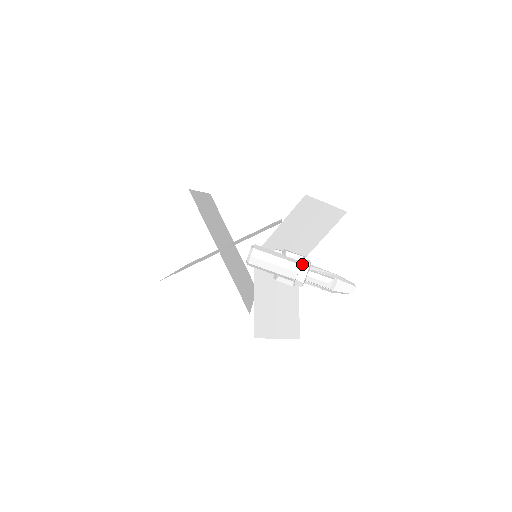
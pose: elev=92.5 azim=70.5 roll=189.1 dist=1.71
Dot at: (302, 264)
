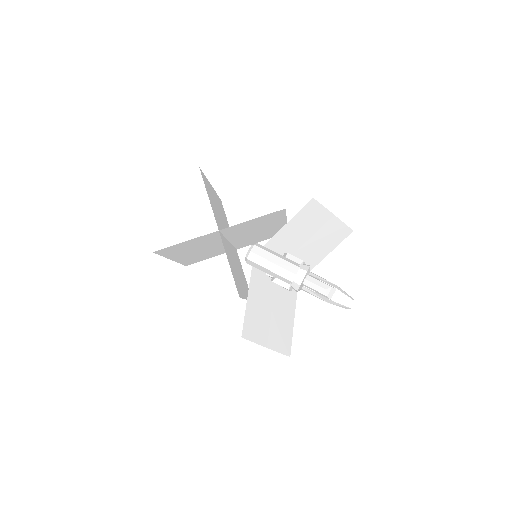
Dot at: (301, 266)
